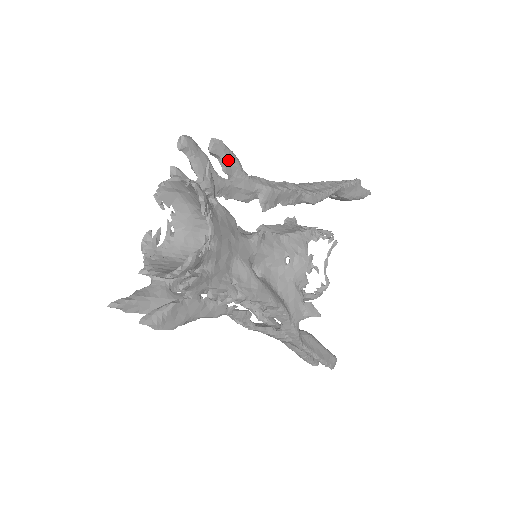
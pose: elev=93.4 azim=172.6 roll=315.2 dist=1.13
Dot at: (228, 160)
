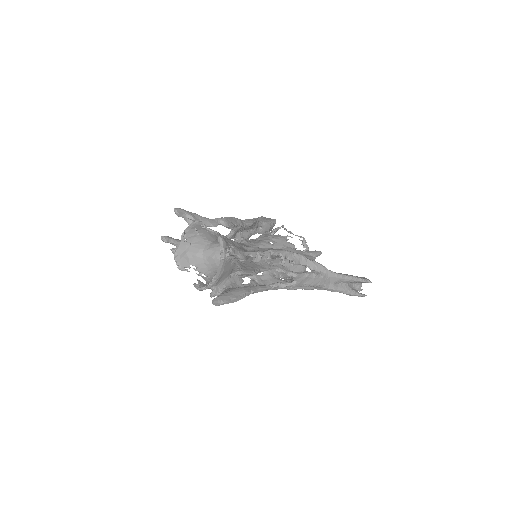
Dot at: (190, 214)
